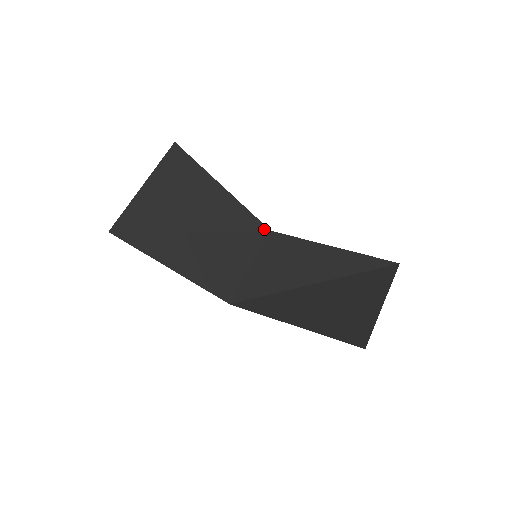
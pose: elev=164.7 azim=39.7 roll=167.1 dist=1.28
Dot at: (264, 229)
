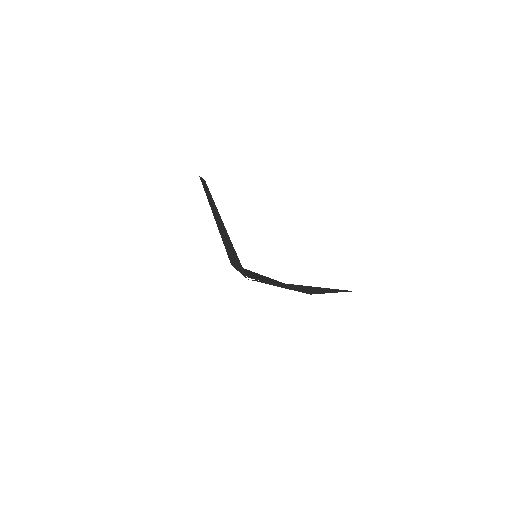
Dot at: occluded
